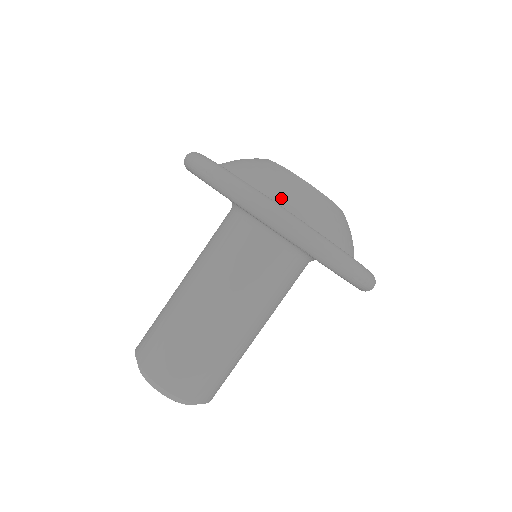
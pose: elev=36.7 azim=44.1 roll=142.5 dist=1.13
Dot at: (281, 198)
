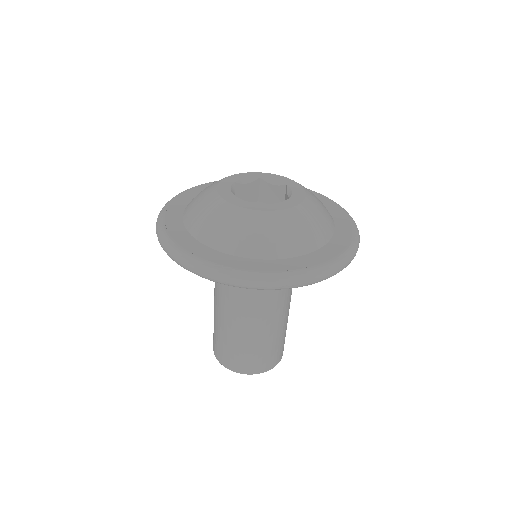
Dot at: (208, 237)
